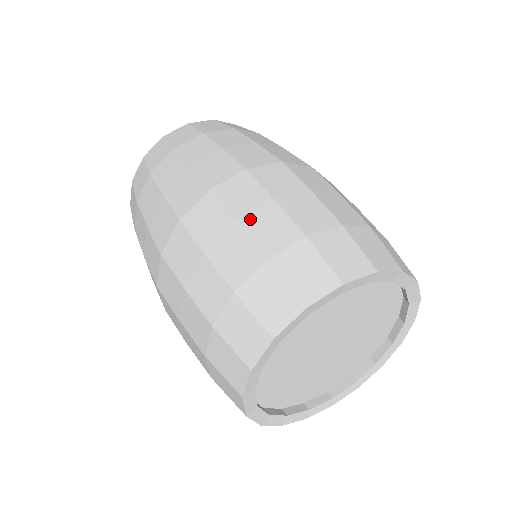
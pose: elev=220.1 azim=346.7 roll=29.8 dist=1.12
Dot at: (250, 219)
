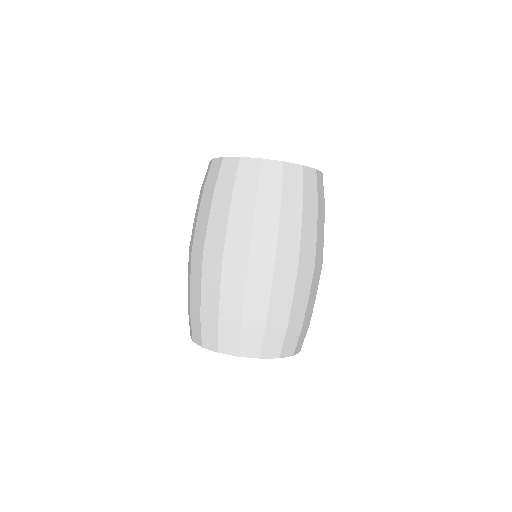
Dot at: (252, 298)
